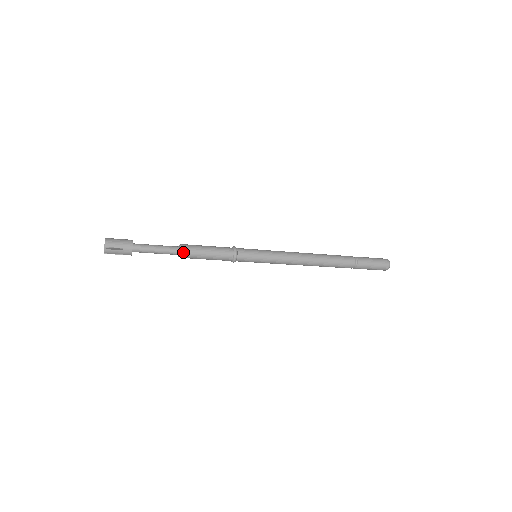
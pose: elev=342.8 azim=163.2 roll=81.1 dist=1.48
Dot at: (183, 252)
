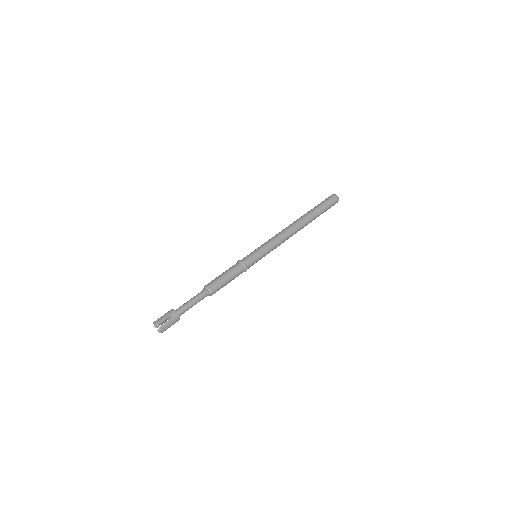
Dot at: (213, 293)
